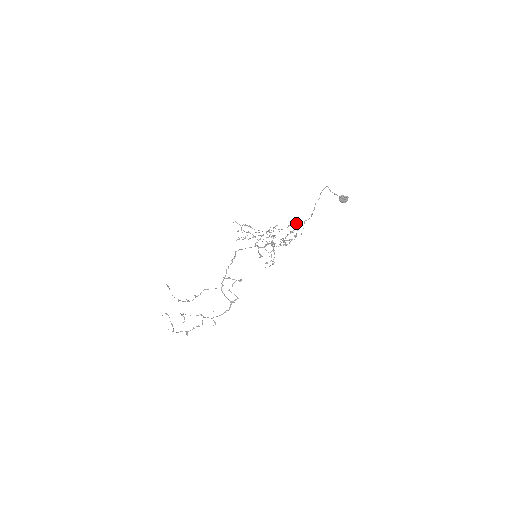
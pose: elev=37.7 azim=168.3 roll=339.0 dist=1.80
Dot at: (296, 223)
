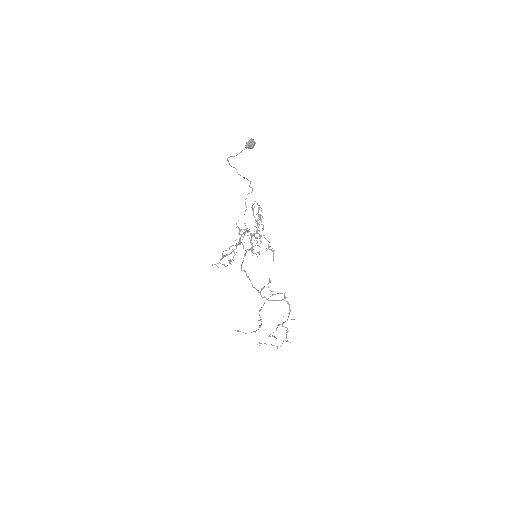
Dot at: occluded
